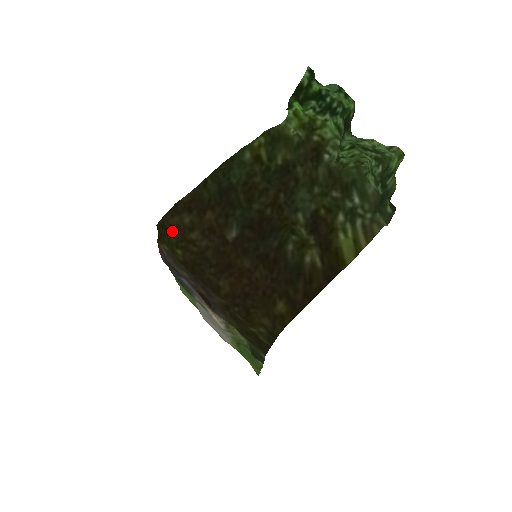
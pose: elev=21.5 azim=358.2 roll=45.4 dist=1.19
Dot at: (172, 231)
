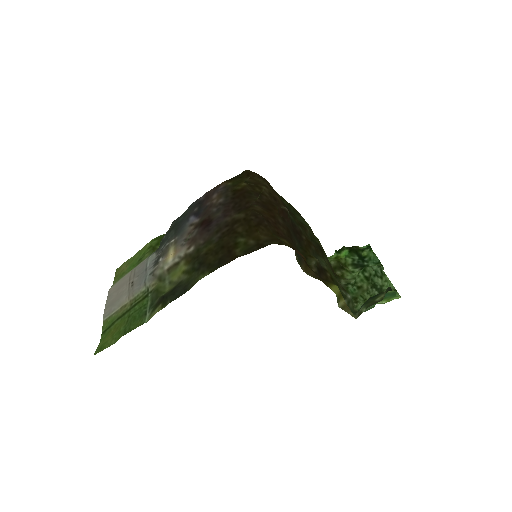
Dot at: (251, 179)
